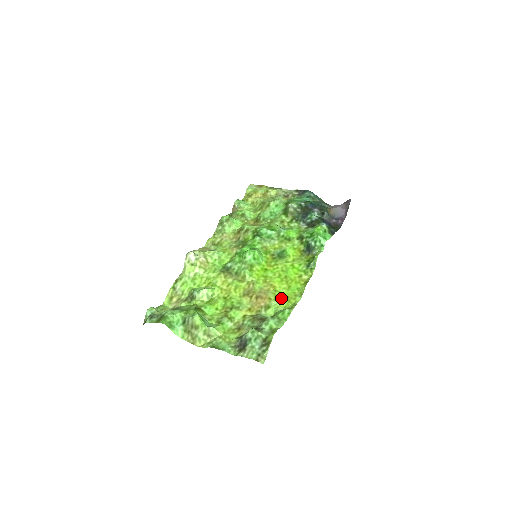
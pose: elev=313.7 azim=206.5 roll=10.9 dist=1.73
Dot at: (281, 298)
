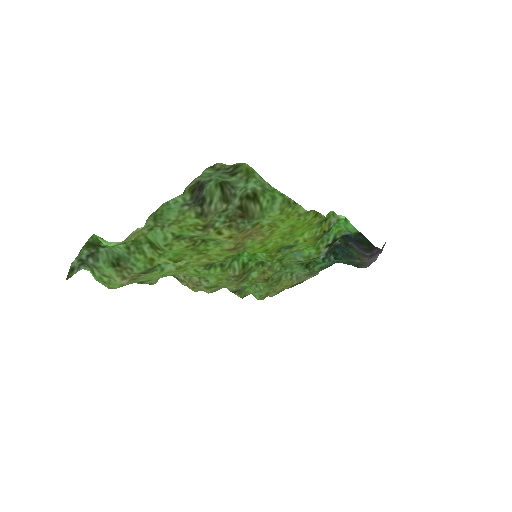
Dot at: (278, 222)
